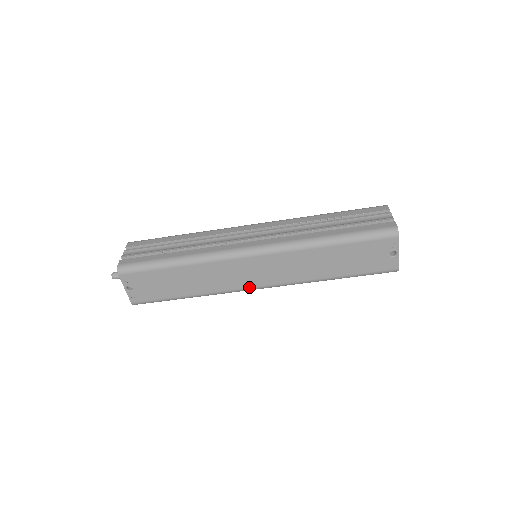
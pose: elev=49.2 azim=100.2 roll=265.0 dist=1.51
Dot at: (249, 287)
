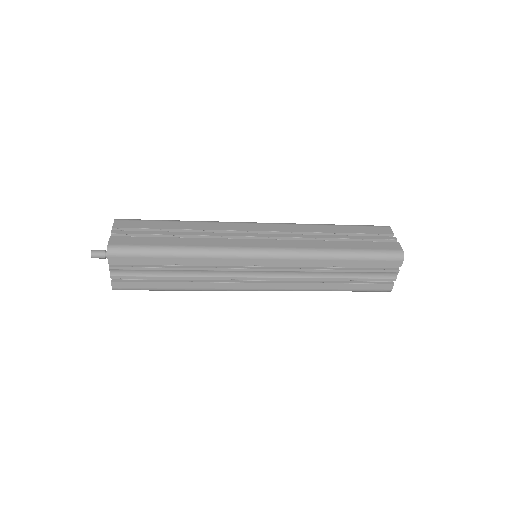
Dot at: occluded
